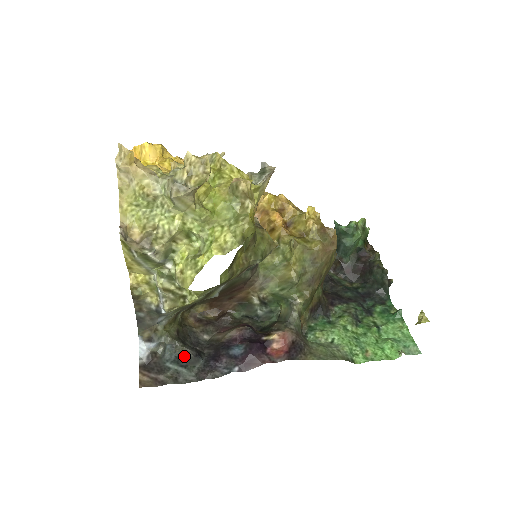
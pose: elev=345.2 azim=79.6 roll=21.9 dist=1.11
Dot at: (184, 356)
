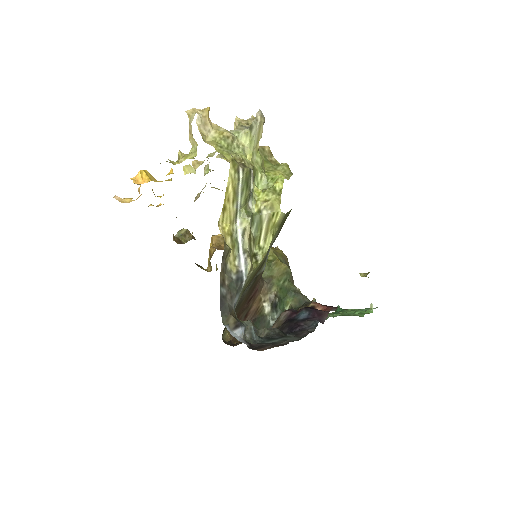
Dot at: (272, 333)
